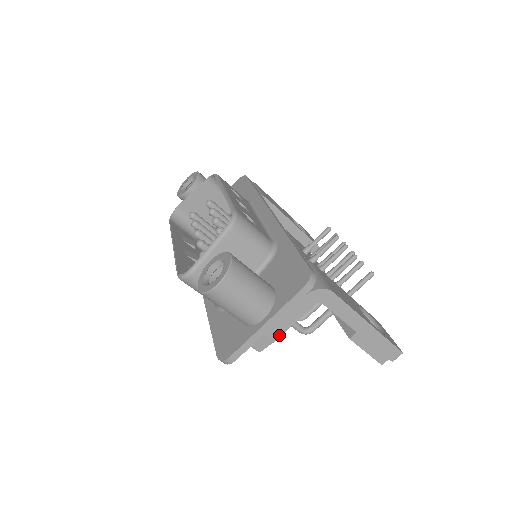
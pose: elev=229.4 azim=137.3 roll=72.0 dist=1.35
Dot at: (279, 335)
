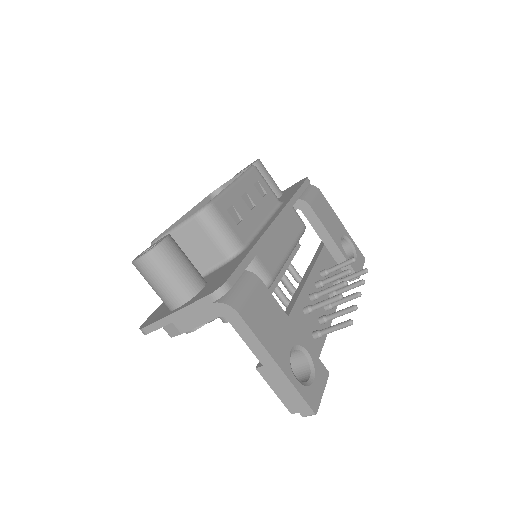
Dot at: (186, 330)
